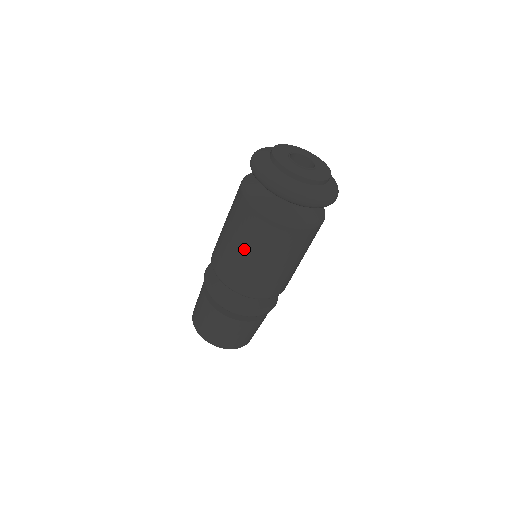
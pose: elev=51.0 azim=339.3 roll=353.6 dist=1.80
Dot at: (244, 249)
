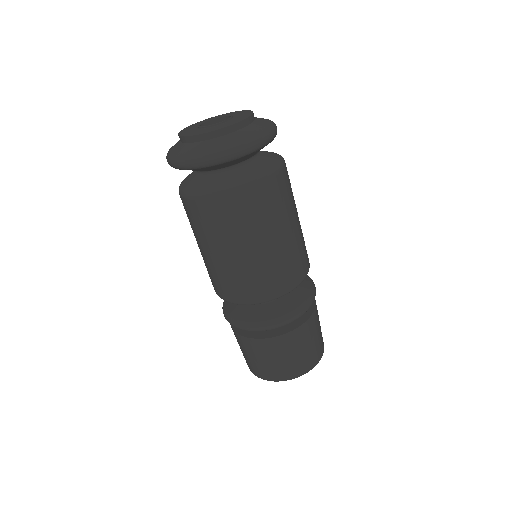
Dot at: (205, 248)
